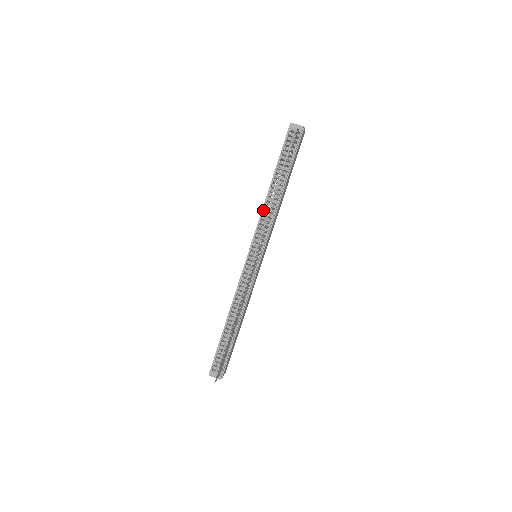
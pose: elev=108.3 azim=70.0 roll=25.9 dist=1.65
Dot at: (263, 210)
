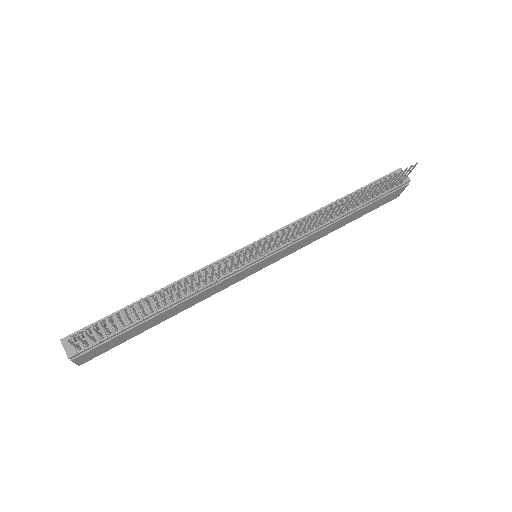
Dot at: (309, 215)
